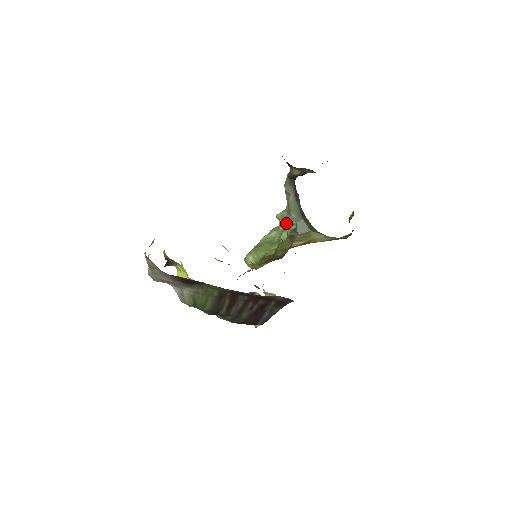
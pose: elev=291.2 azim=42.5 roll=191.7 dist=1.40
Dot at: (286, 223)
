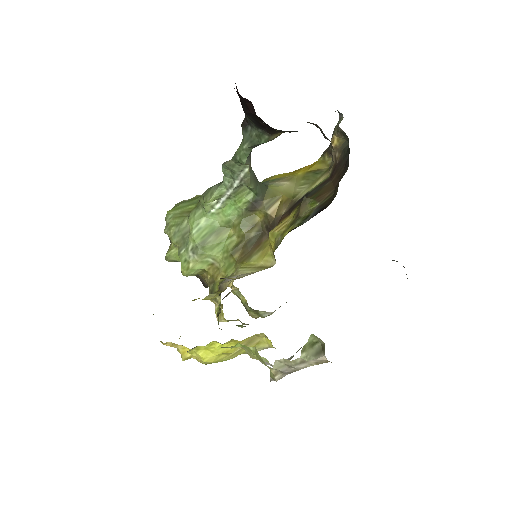
Dot at: (227, 200)
